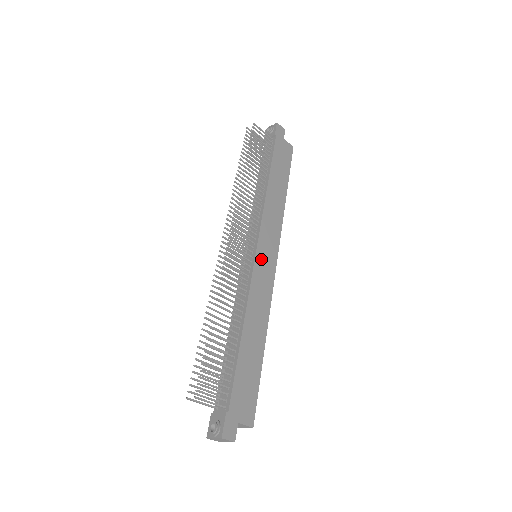
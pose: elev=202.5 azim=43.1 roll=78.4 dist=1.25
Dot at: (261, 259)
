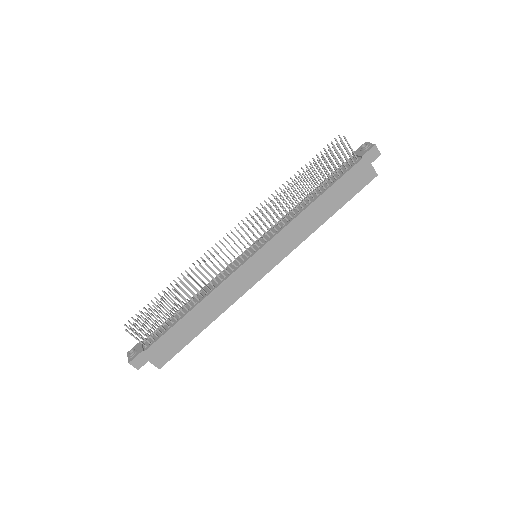
Dot at: (254, 263)
